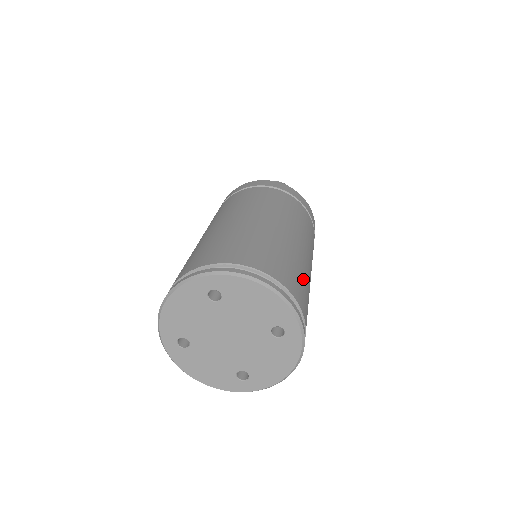
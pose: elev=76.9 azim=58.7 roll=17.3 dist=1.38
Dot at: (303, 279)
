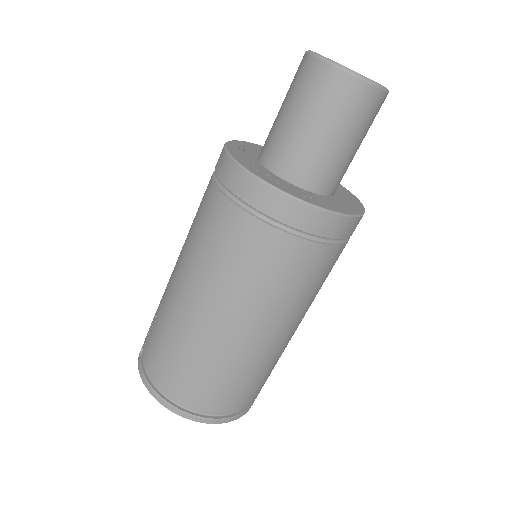
Dot at: (259, 377)
